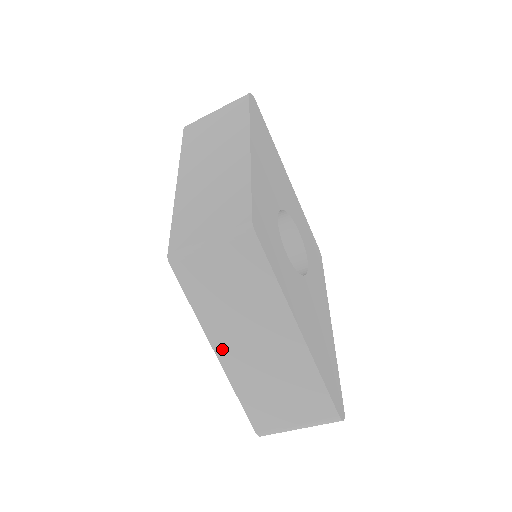
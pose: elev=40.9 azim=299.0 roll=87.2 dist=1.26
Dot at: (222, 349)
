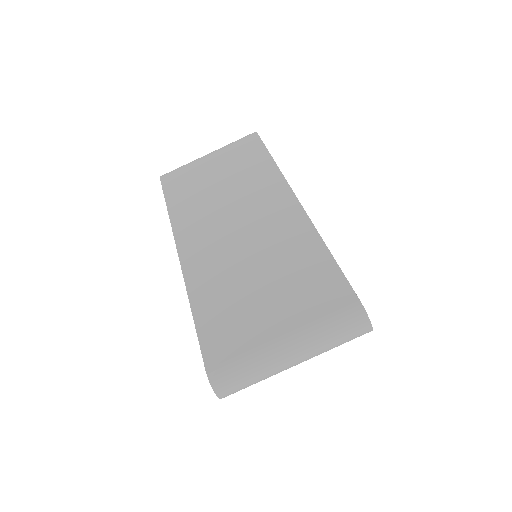
Dot at: (189, 246)
